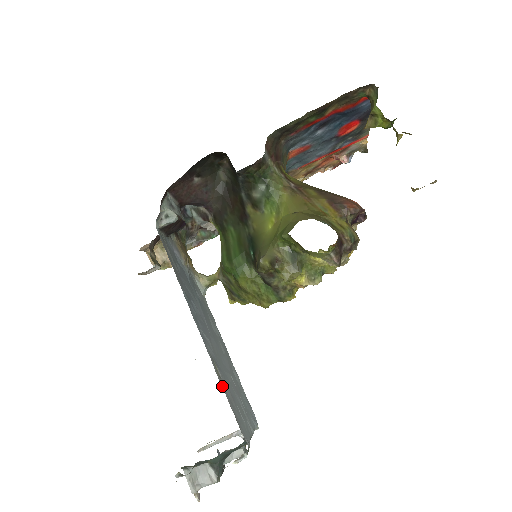
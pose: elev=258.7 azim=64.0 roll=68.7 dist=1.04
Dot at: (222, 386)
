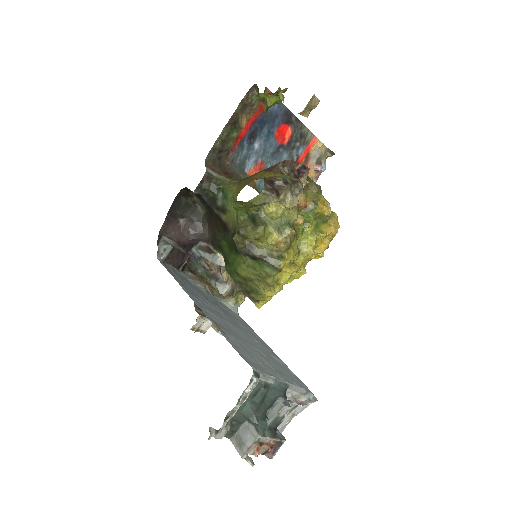
Dot at: (222, 334)
